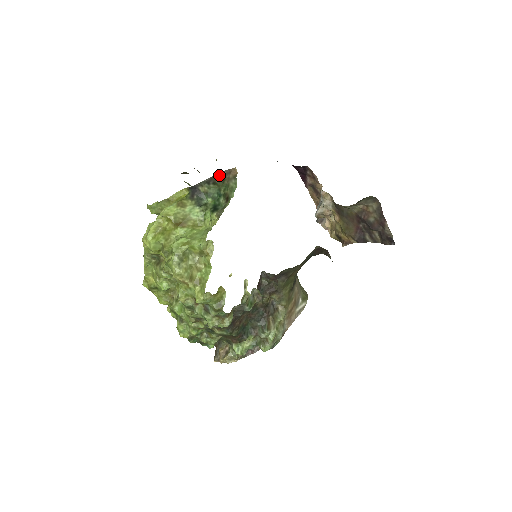
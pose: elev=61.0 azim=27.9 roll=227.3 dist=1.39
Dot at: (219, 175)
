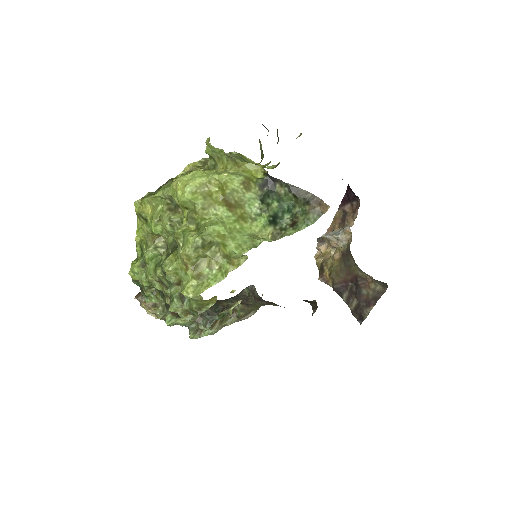
Dot at: (307, 194)
